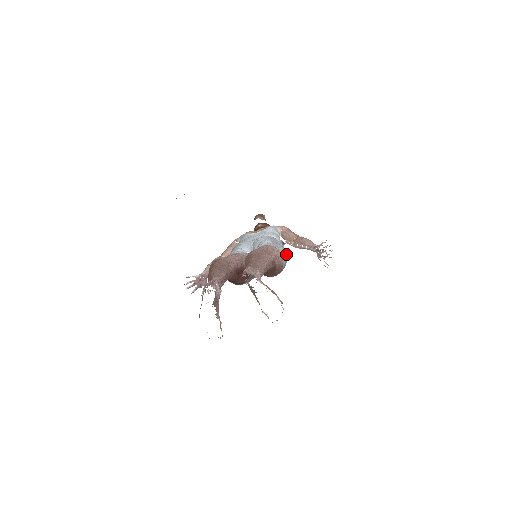
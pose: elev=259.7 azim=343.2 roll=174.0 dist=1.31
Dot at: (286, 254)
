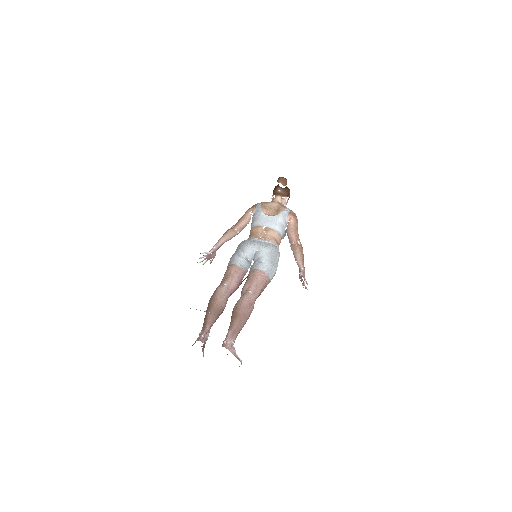
Dot at: (275, 273)
